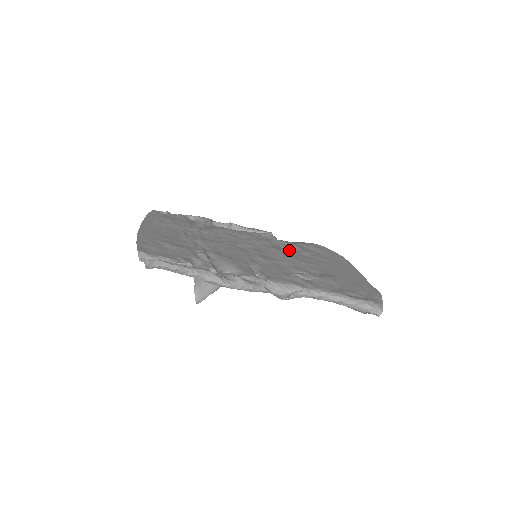
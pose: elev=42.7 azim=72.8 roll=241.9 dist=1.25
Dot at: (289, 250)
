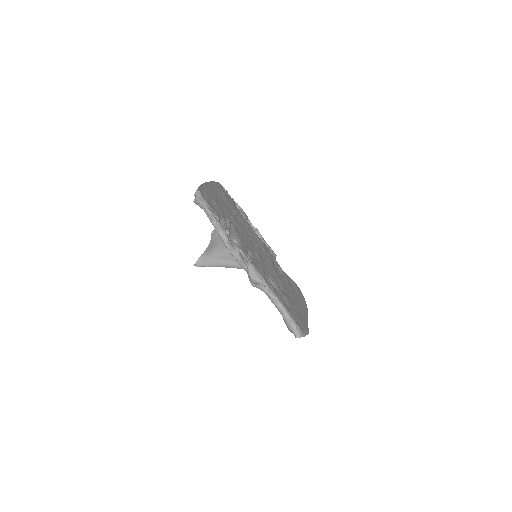
Dot at: (278, 270)
